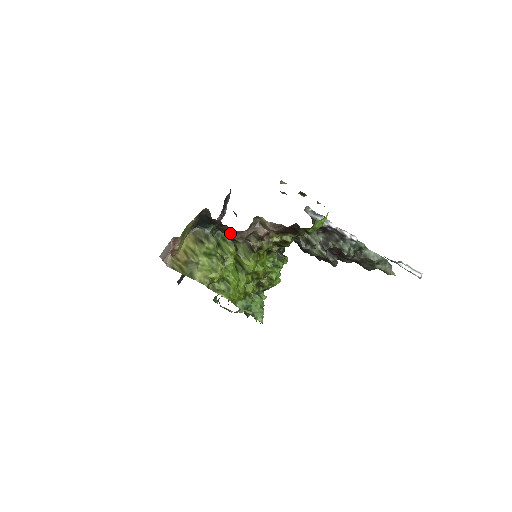
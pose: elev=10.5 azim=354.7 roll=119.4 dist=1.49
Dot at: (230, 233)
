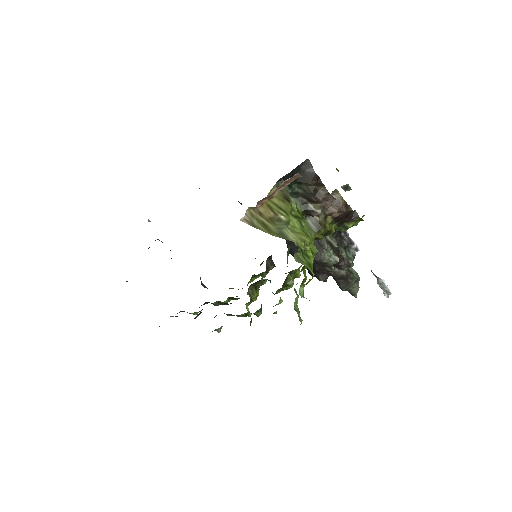
Dot at: (323, 196)
